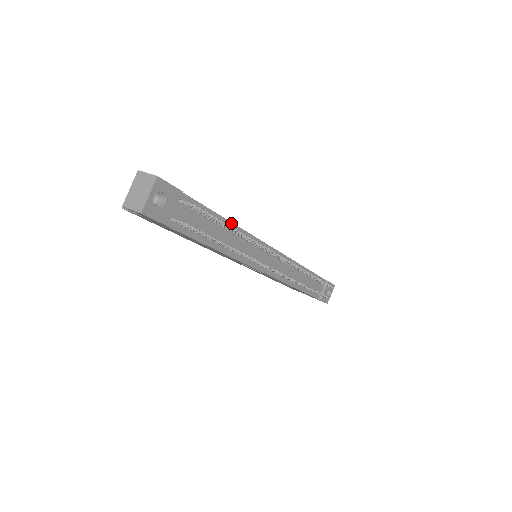
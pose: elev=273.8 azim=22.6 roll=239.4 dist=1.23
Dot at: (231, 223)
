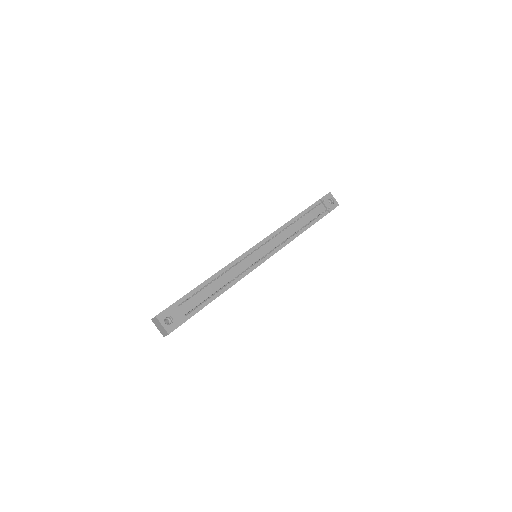
Dot at: (214, 275)
